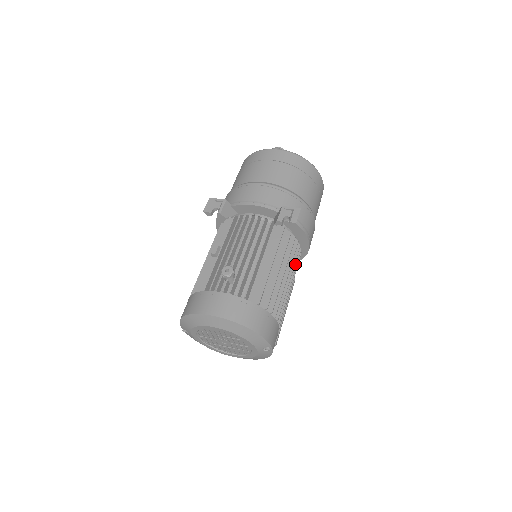
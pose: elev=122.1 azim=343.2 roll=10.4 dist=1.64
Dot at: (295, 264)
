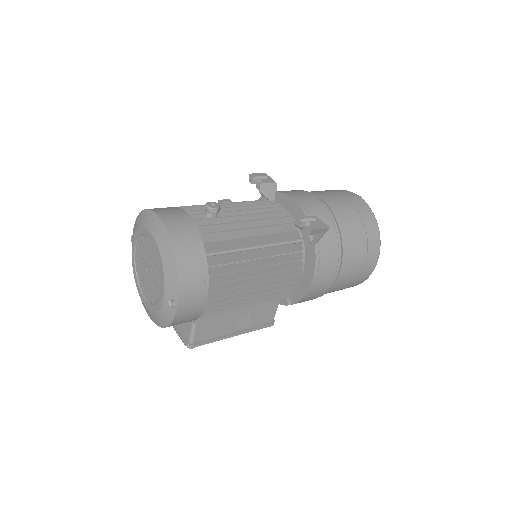
Dot at: (280, 283)
